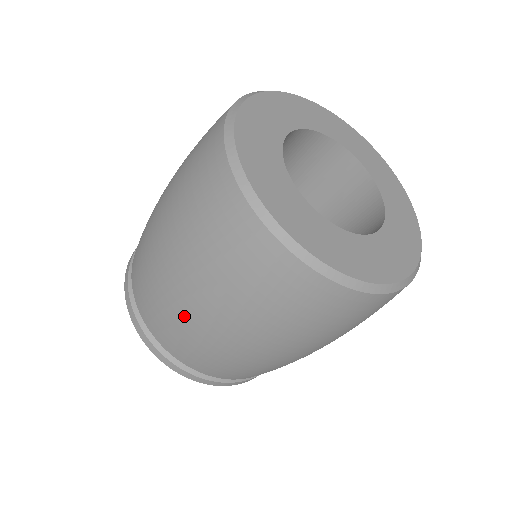
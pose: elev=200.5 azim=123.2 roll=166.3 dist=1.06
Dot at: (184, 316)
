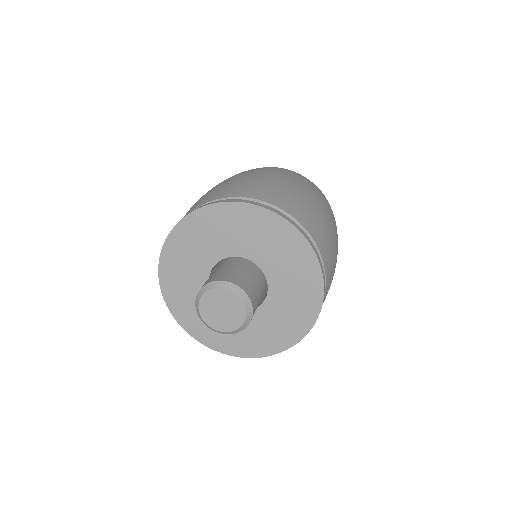
Dot at: (260, 179)
